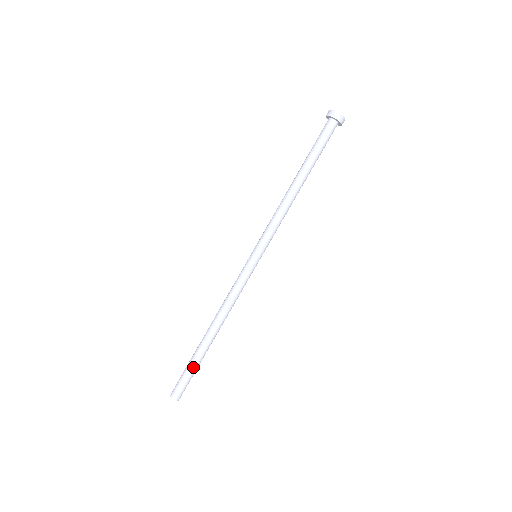
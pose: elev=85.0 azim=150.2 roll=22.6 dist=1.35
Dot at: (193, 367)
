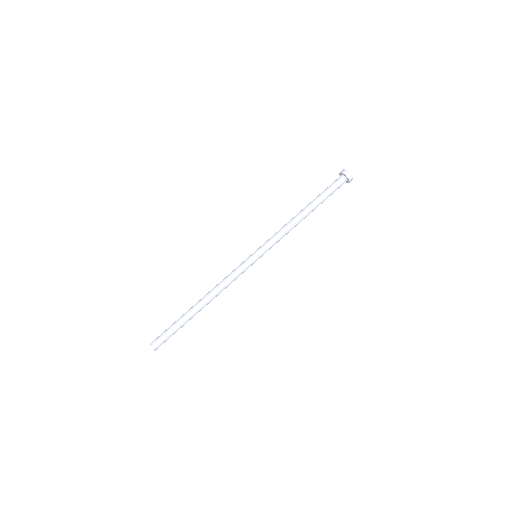
Dot at: (176, 325)
